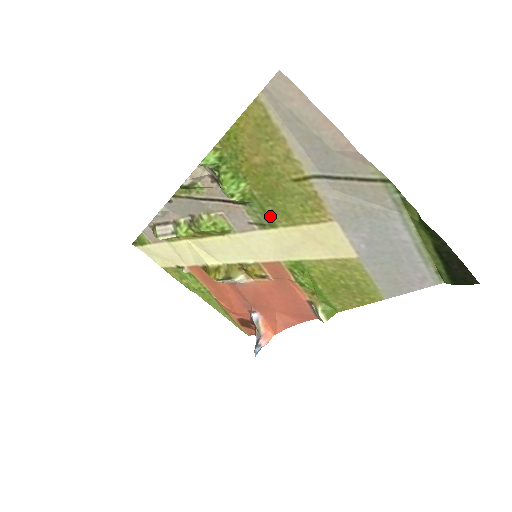
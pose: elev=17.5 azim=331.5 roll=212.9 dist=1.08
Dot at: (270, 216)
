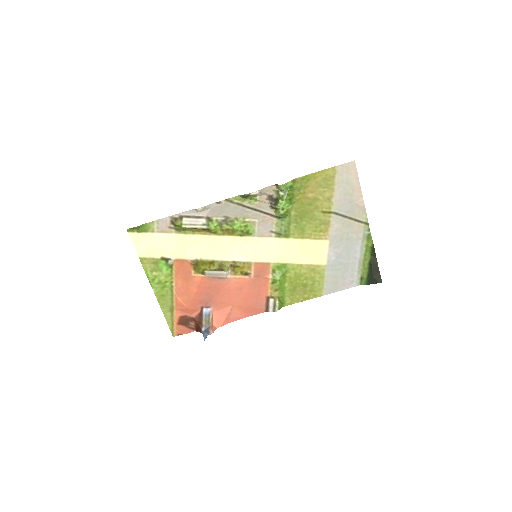
Dot at: (290, 230)
